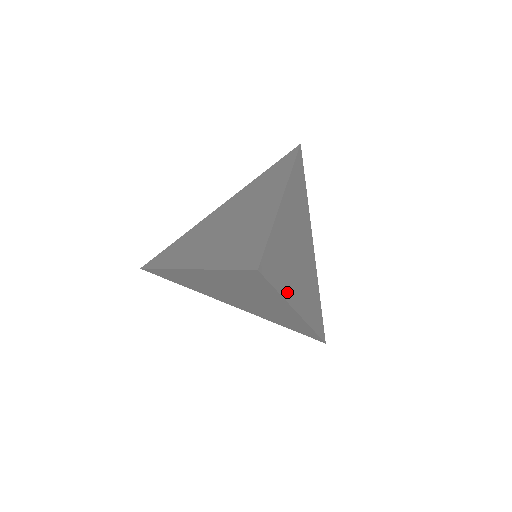
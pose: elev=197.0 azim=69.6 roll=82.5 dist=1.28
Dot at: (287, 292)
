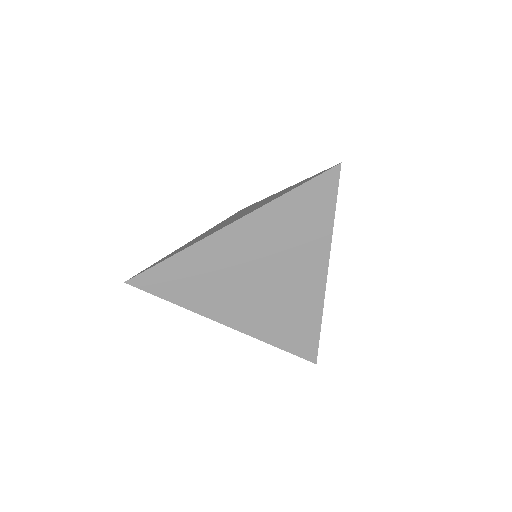
Dot at: occluded
